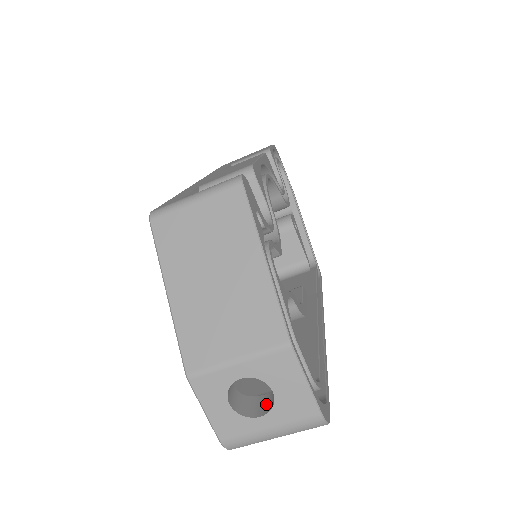
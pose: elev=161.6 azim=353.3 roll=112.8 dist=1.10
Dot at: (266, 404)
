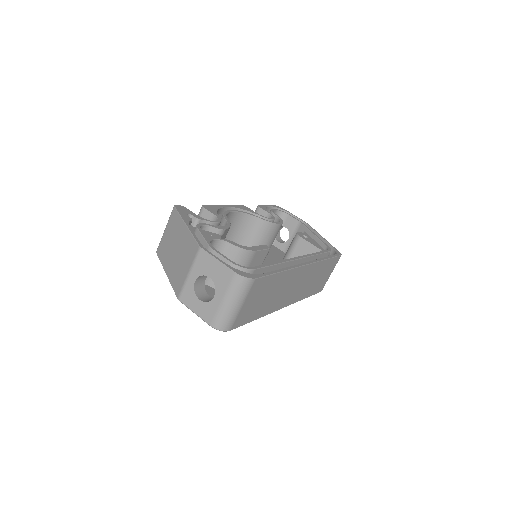
Dot at: occluded
